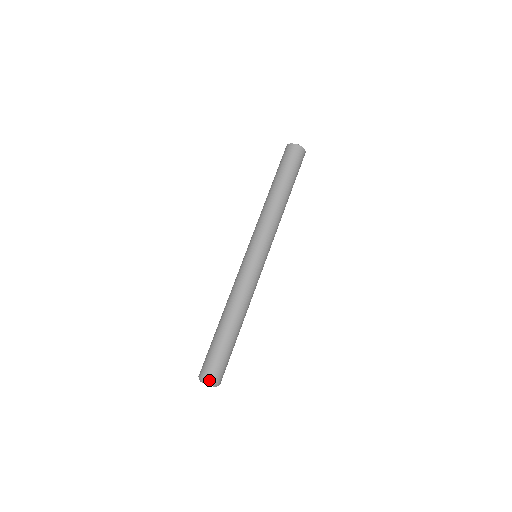
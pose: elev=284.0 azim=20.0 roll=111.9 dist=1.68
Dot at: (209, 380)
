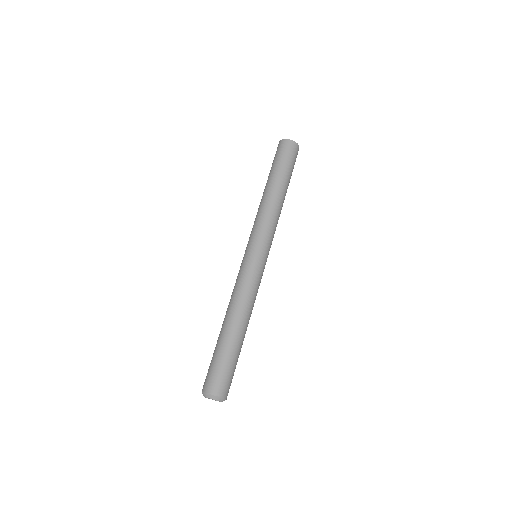
Dot at: (225, 397)
